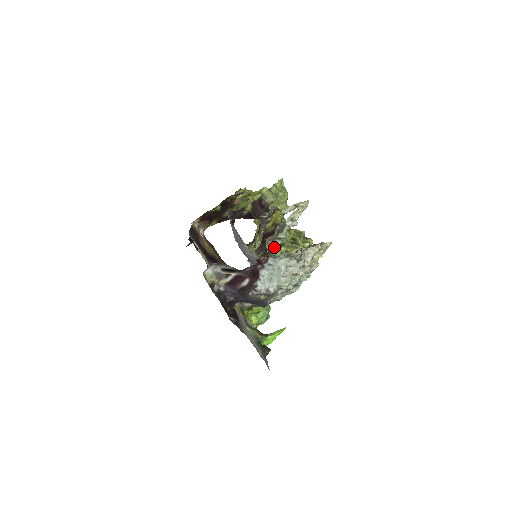
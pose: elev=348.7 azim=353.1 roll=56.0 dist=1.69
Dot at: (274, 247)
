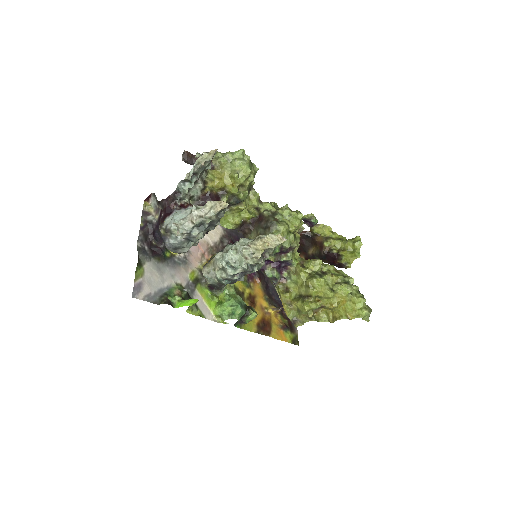
Dot at: (185, 189)
